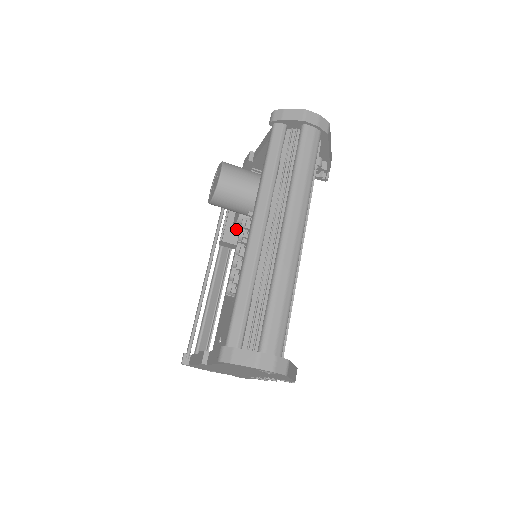
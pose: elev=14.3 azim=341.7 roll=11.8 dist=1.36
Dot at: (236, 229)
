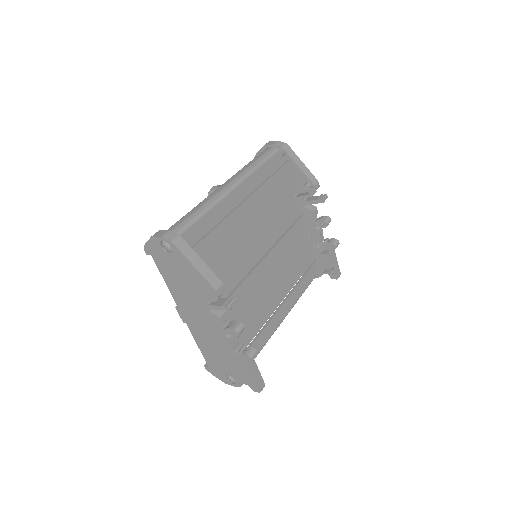
Dot at: occluded
